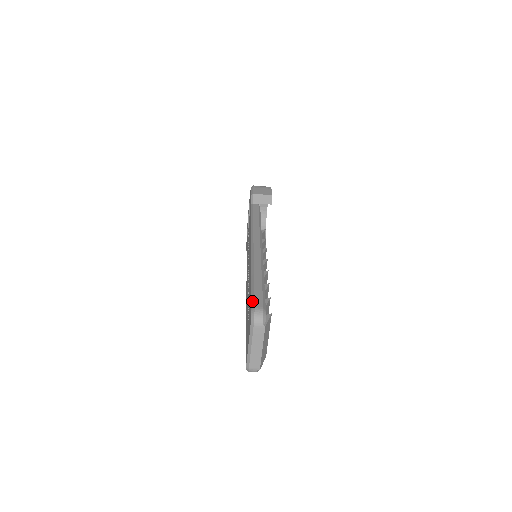
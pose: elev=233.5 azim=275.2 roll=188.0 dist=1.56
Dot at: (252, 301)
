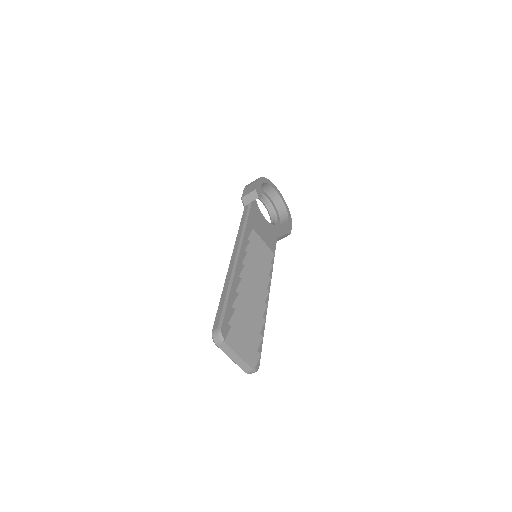
Dot at: occluded
